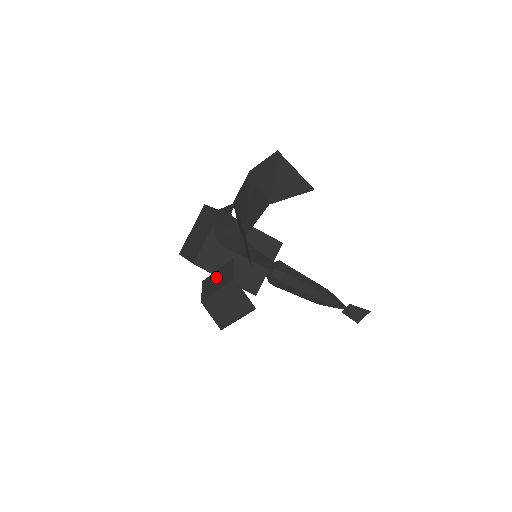
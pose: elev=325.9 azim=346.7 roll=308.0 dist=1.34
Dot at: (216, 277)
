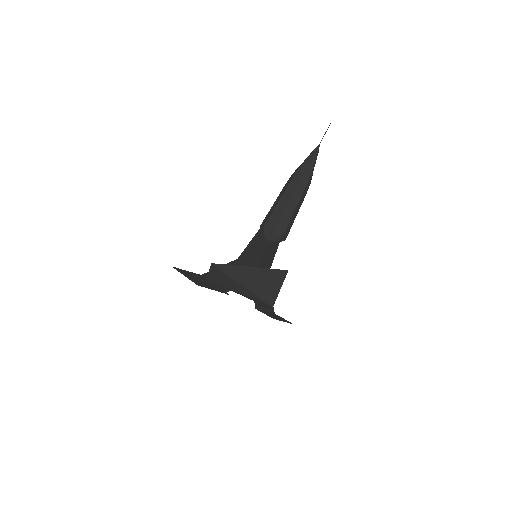
Dot at: occluded
